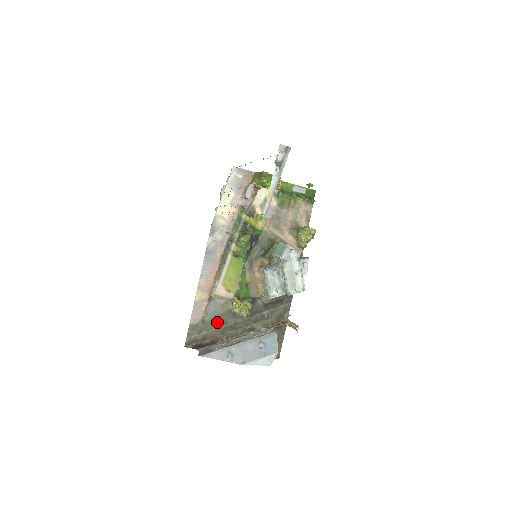
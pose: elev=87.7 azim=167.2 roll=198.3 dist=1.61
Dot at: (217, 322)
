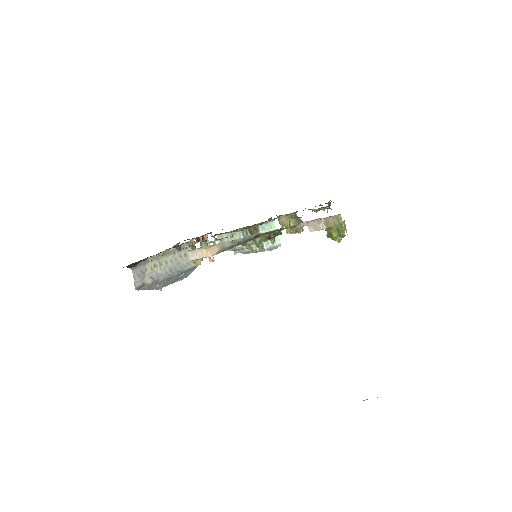
Dot at: occluded
